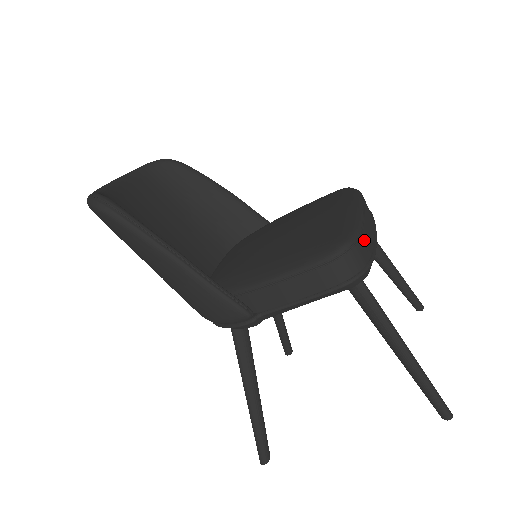
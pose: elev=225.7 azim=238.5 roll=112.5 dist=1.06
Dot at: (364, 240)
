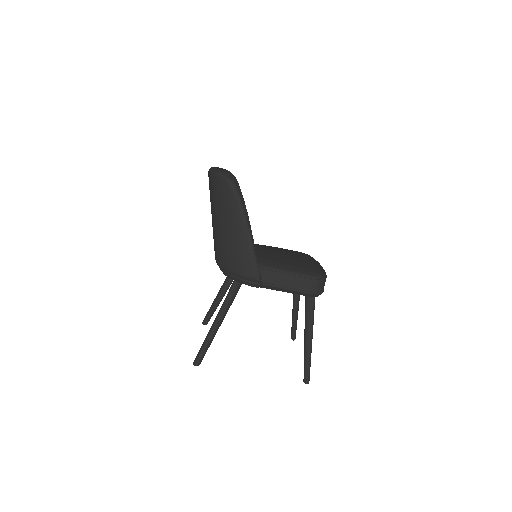
Dot at: occluded
